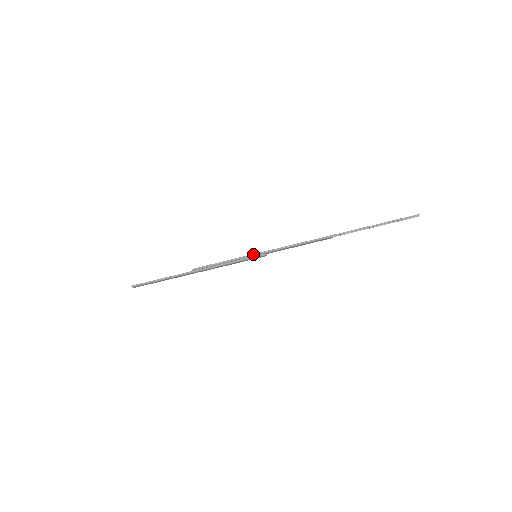
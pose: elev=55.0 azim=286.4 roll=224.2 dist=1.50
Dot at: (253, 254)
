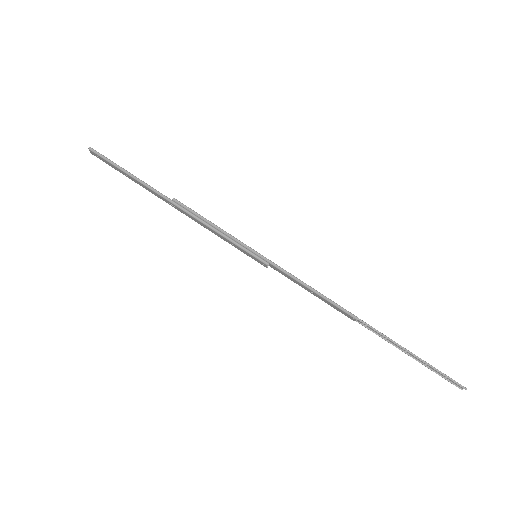
Dot at: (256, 251)
